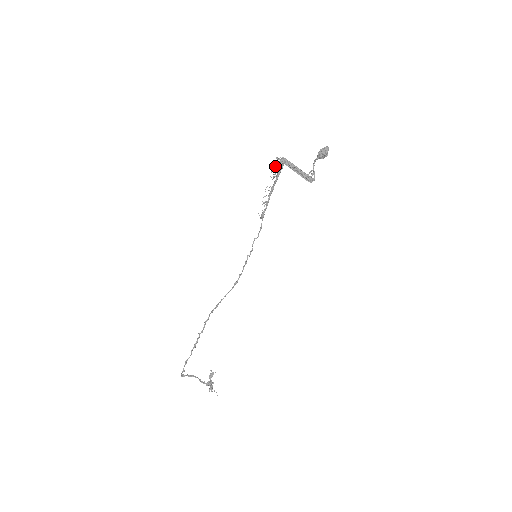
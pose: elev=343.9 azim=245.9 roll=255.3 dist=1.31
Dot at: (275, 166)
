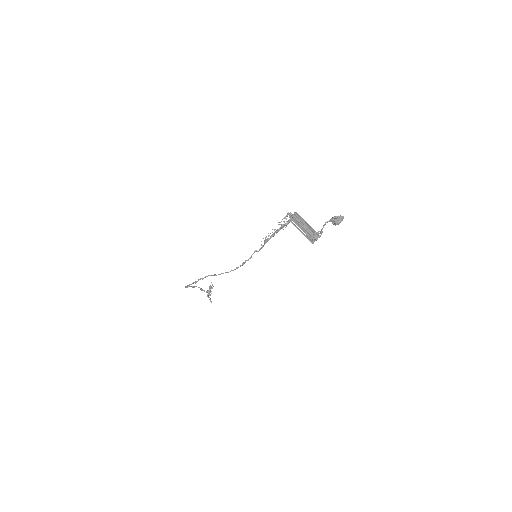
Dot at: (285, 218)
